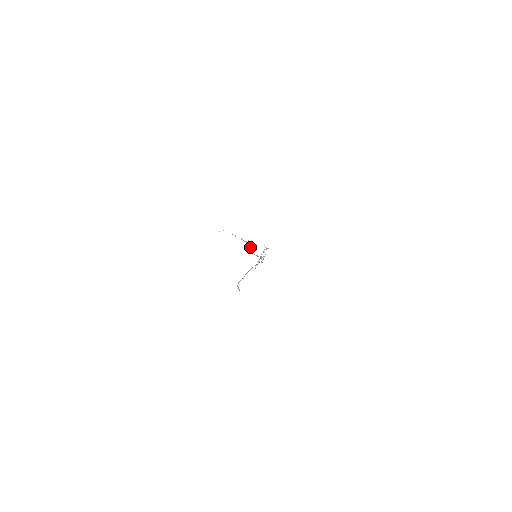
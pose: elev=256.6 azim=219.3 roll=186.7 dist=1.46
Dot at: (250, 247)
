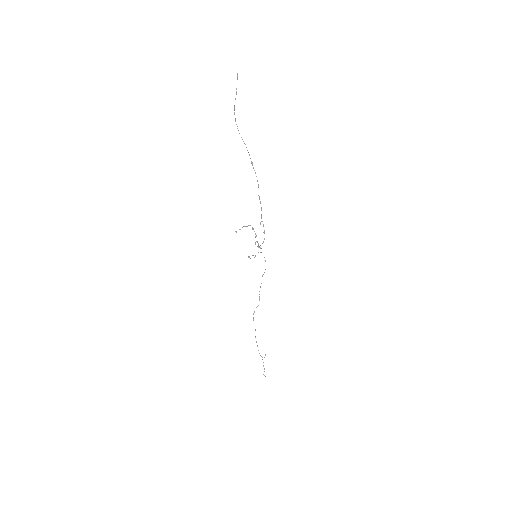
Dot at: occluded
